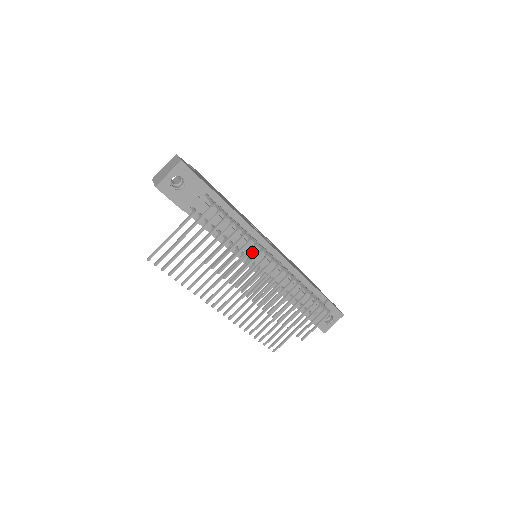
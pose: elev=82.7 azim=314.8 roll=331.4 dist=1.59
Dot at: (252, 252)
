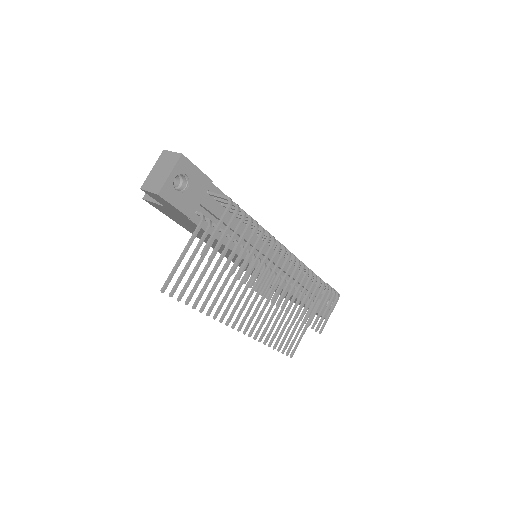
Dot at: occluded
